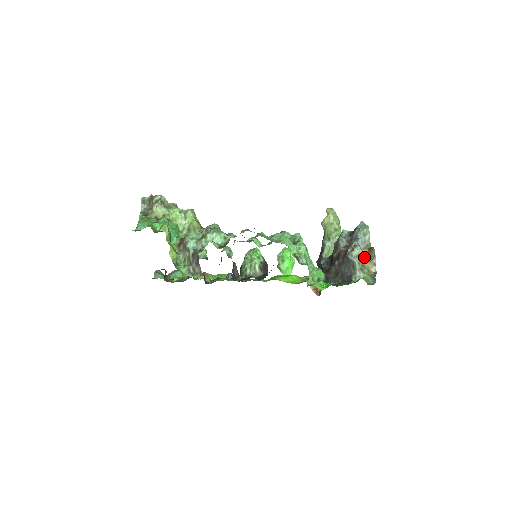
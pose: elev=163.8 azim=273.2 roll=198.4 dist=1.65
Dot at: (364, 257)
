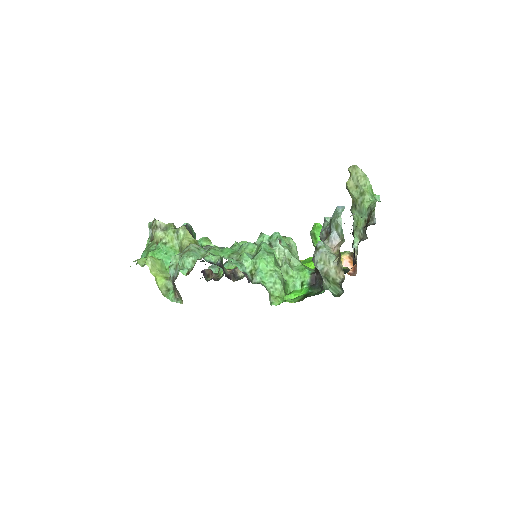
Dot at: (329, 261)
